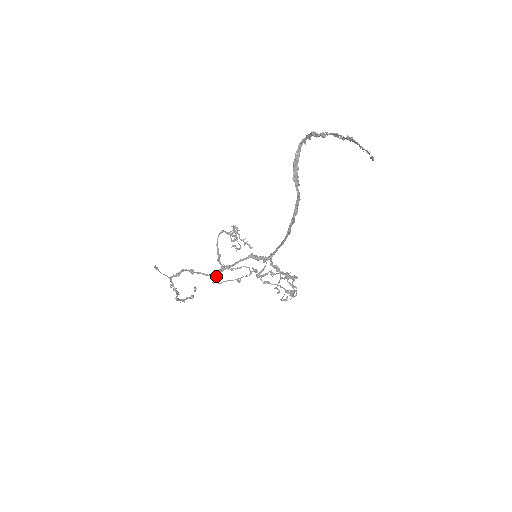
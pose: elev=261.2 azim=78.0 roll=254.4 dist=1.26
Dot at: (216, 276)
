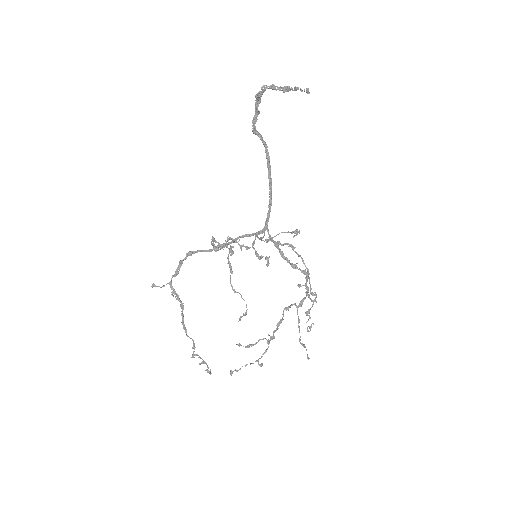
Dot at: (215, 248)
